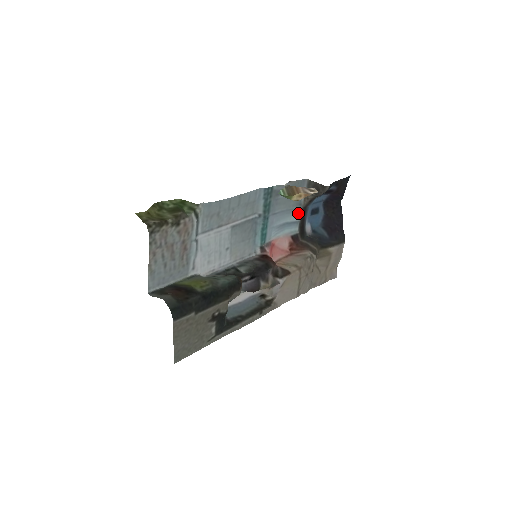
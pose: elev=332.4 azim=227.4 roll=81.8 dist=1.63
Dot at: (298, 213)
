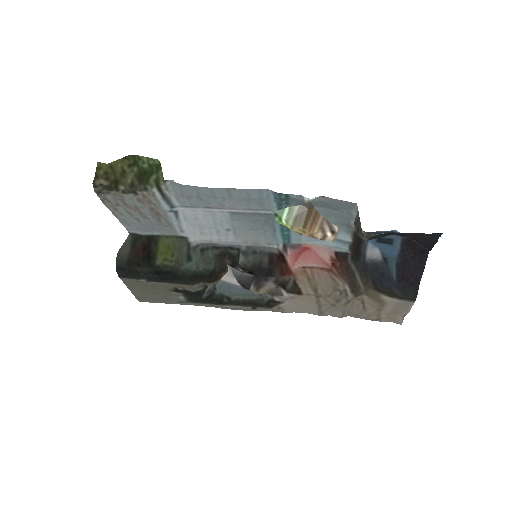
Dot at: (347, 233)
